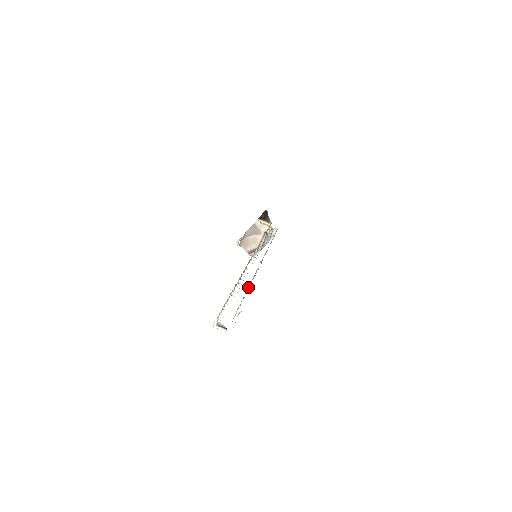
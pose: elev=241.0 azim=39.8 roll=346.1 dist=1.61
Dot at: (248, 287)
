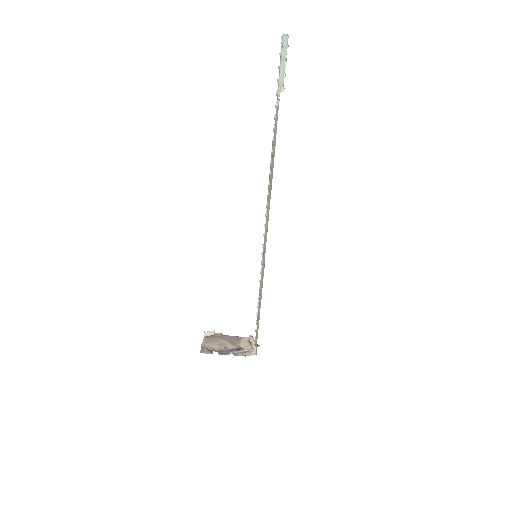
Dot at: occluded
